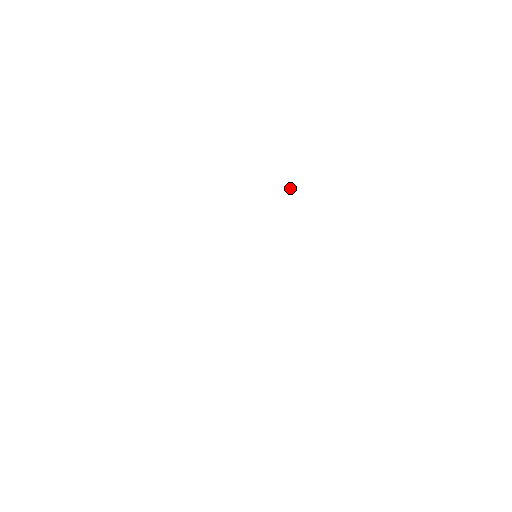
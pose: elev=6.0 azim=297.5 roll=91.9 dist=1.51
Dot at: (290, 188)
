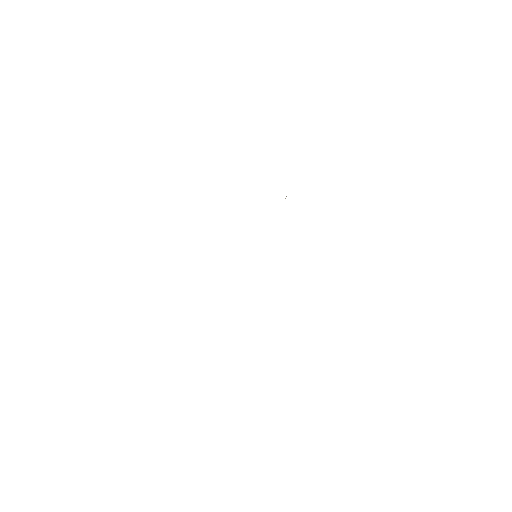
Dot at: occluded
